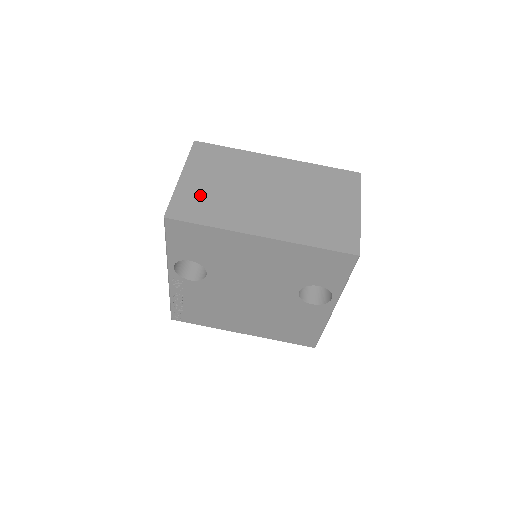
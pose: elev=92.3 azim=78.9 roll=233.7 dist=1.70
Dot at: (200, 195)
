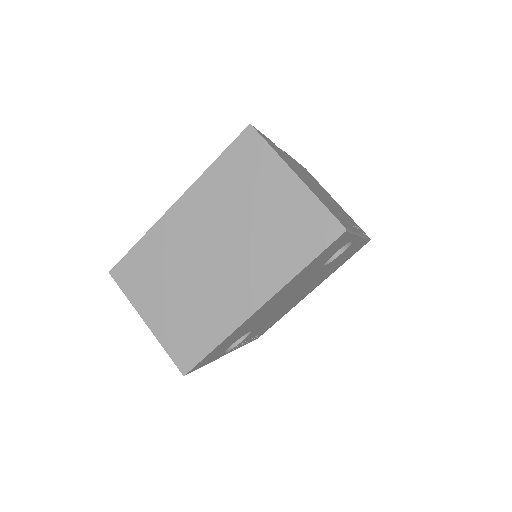
Dot at: (178, 324)
